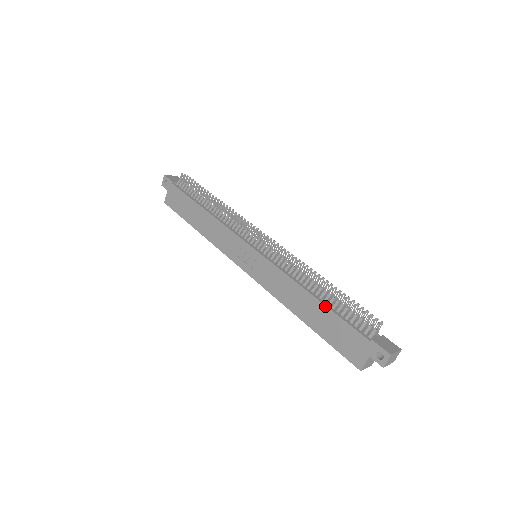
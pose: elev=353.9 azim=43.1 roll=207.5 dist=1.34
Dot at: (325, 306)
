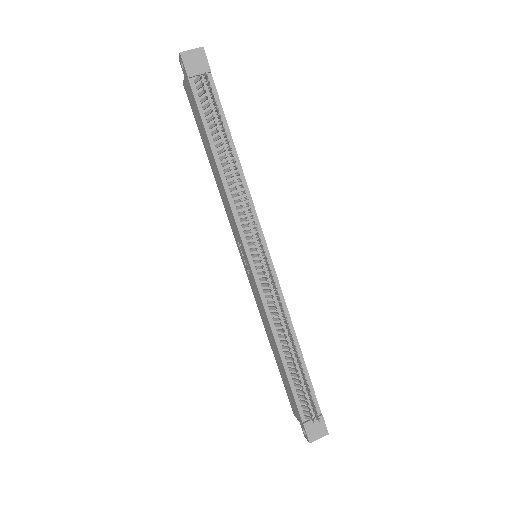
Dot at: (284, 370)
